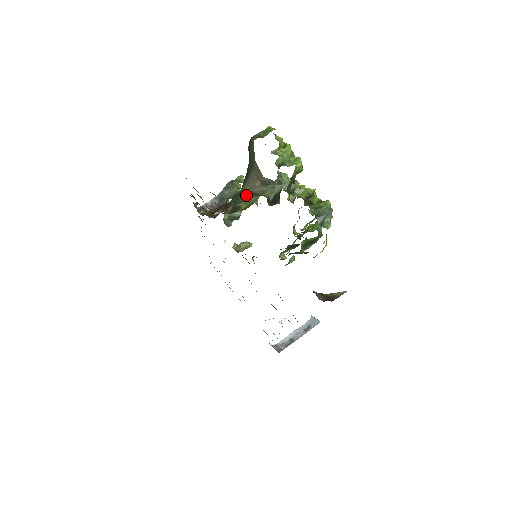
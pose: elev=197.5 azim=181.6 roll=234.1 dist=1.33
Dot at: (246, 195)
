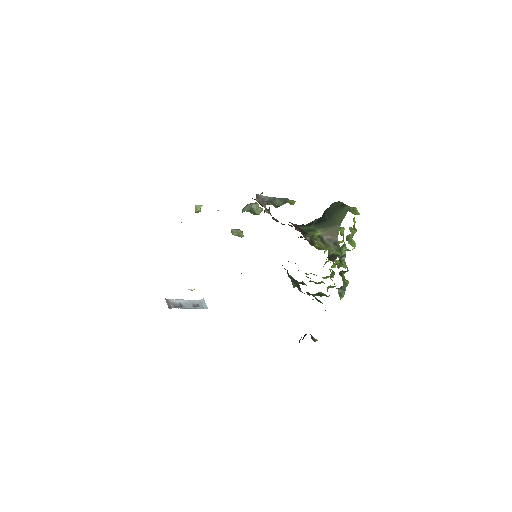
Dot at: (319, 237)
